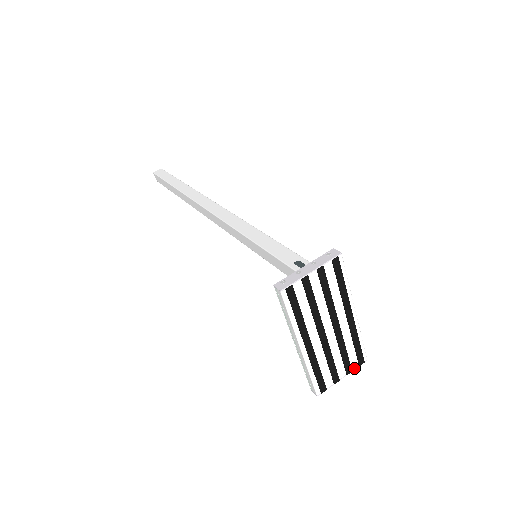
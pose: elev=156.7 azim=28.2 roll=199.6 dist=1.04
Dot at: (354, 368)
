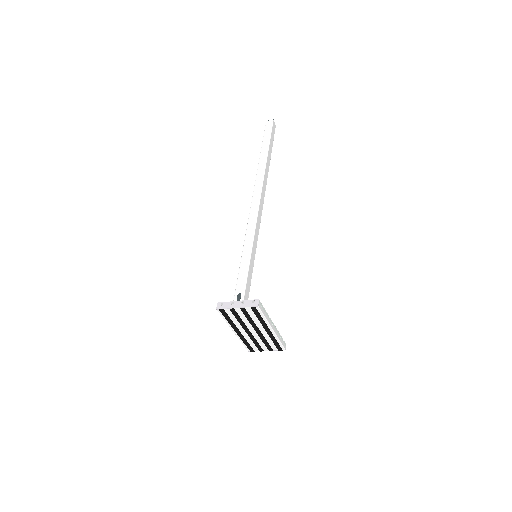
Dot at: (275, 350)
